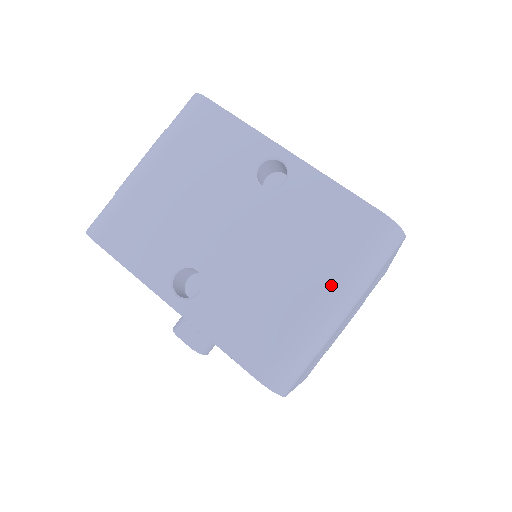
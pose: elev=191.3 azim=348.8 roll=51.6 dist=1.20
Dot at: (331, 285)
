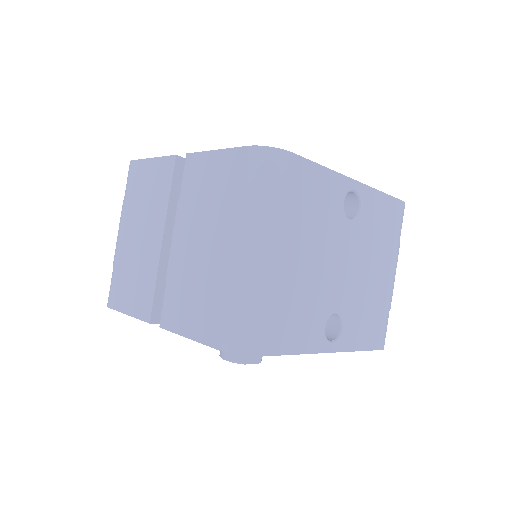
Dot at: (395, 265)
